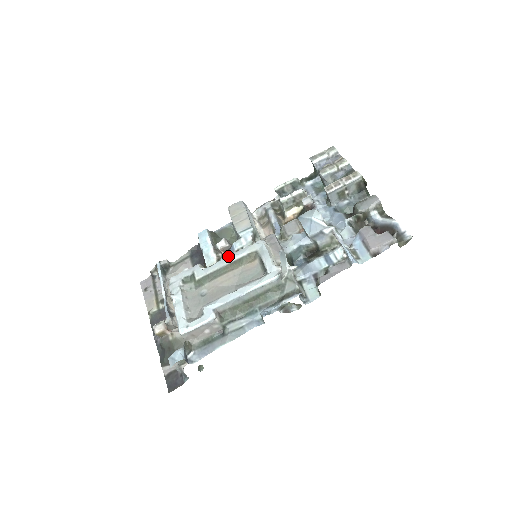
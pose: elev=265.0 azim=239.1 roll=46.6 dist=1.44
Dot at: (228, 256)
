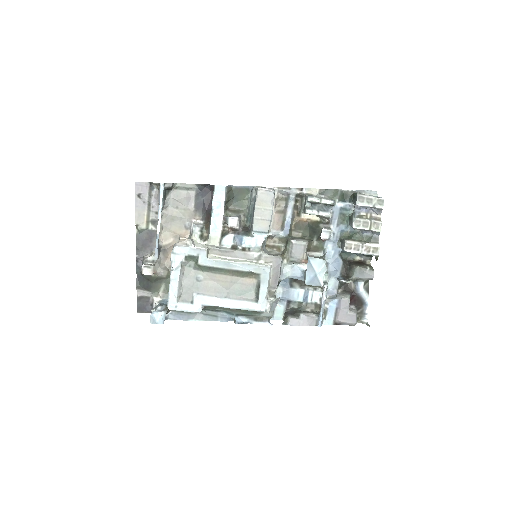
Dot at: (235, 263)
